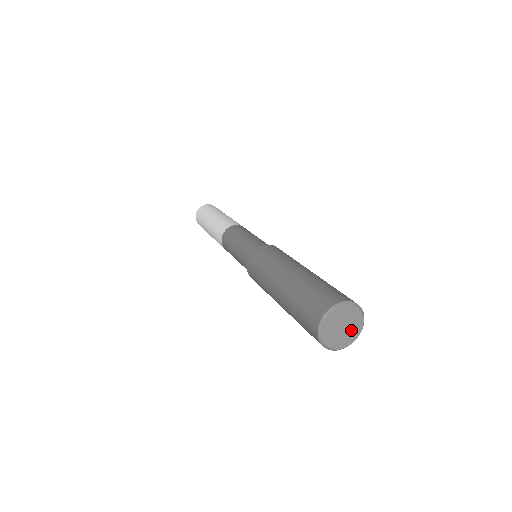
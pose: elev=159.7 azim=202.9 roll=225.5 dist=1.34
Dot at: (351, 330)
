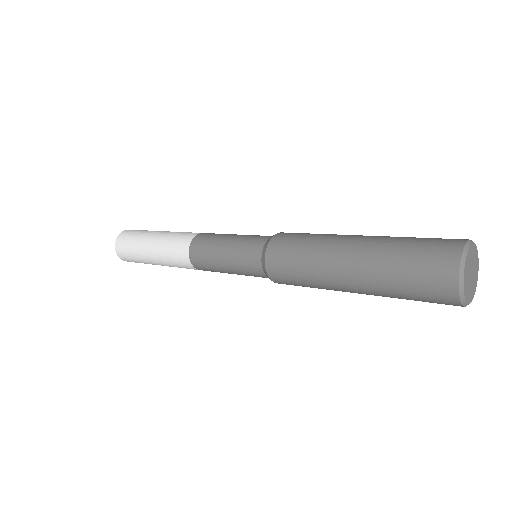
Dot at: (474, 276)
